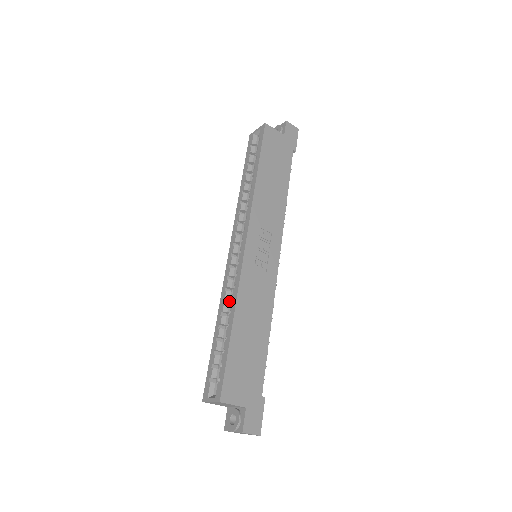
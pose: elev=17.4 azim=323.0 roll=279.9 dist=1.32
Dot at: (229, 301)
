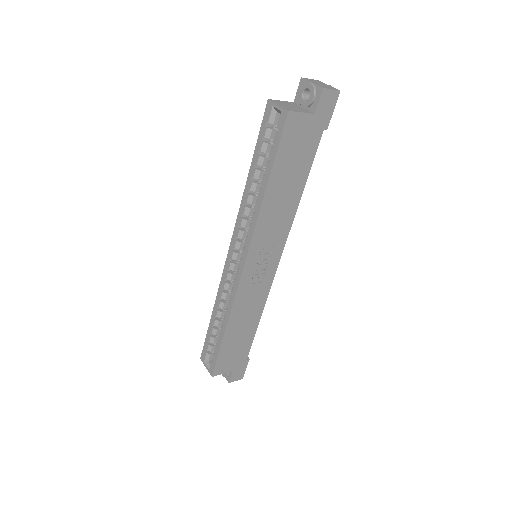
Dot at: (225, 296)
